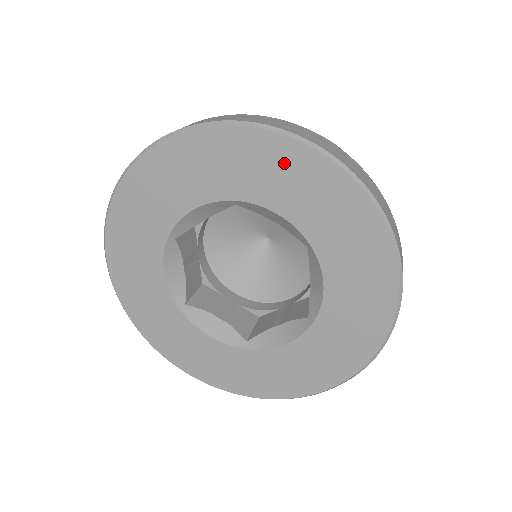
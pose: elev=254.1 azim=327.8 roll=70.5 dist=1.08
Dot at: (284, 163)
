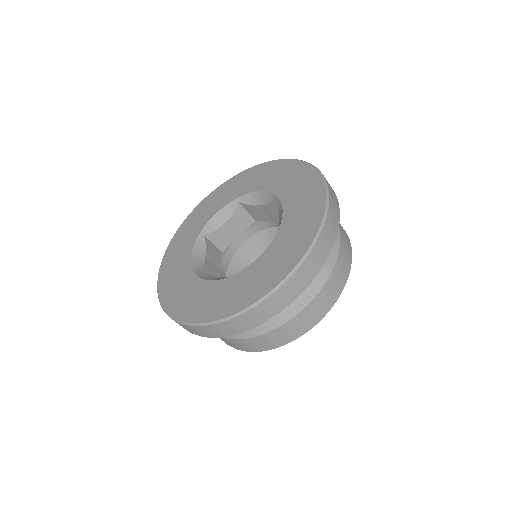
Dot at: (309, 190)
